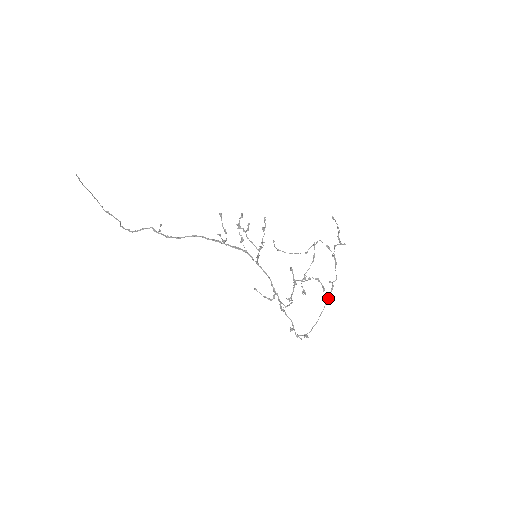
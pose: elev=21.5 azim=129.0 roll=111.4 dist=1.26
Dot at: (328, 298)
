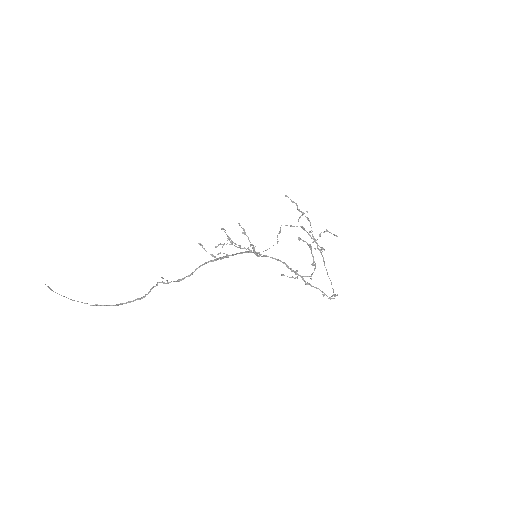
Dot at: (323, 261)
